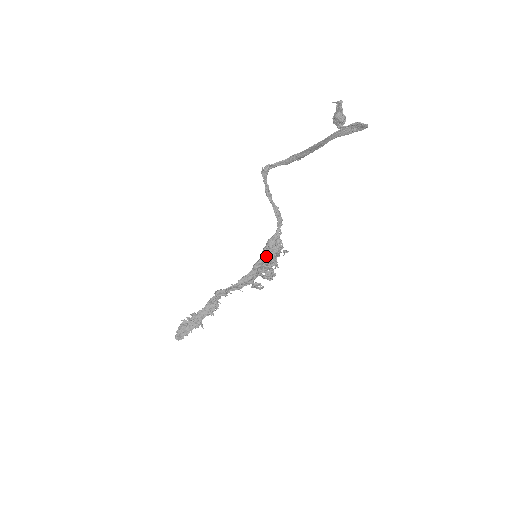
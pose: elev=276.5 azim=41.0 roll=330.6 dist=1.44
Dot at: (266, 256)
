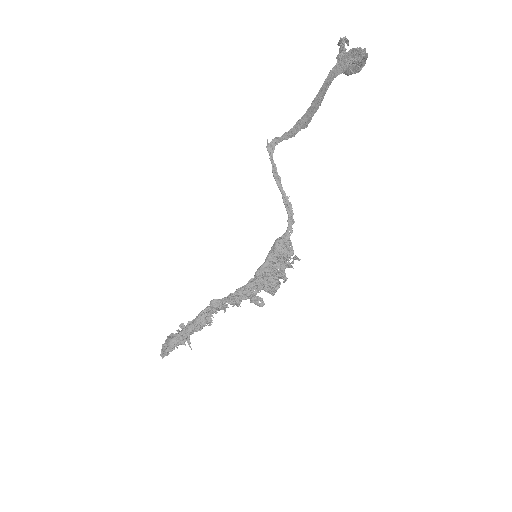
Dot at: (271, 260)
